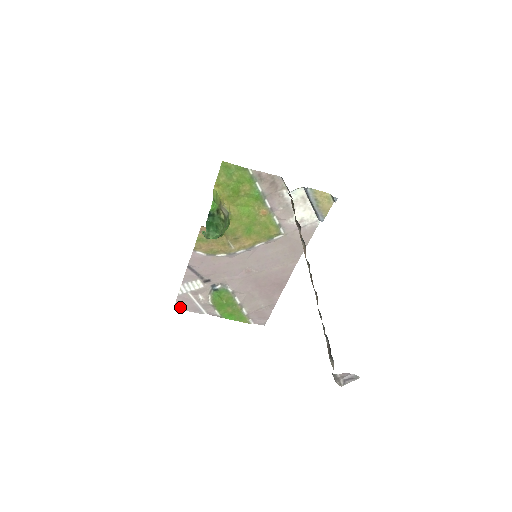
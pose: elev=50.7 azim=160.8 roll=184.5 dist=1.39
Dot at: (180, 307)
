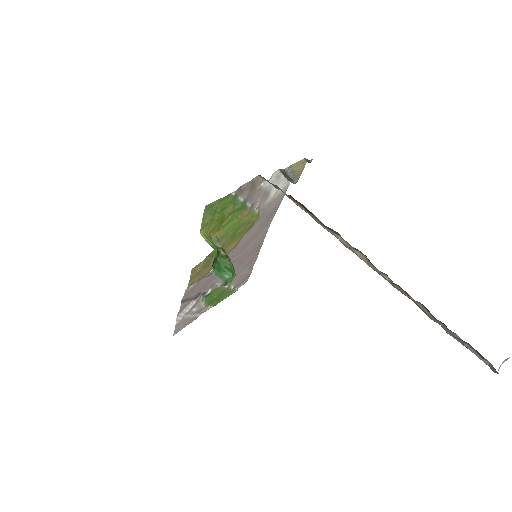
Dot at: (178, 330)
